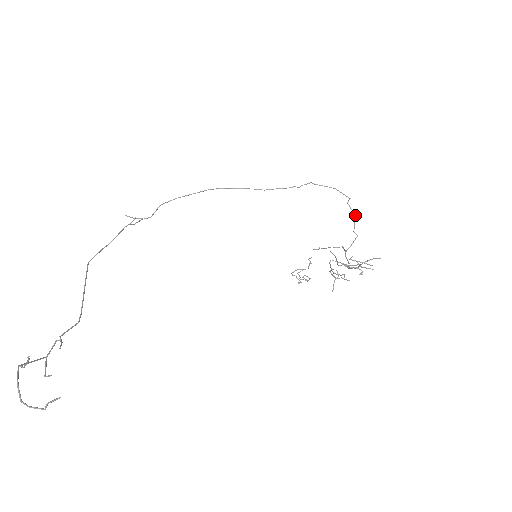
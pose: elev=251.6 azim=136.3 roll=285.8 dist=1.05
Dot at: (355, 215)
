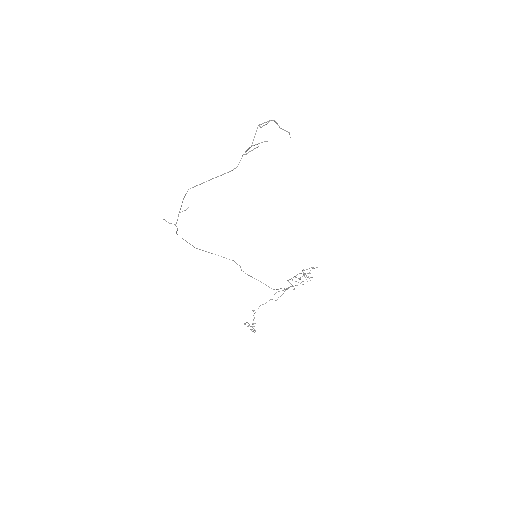
Dot at: occluded
